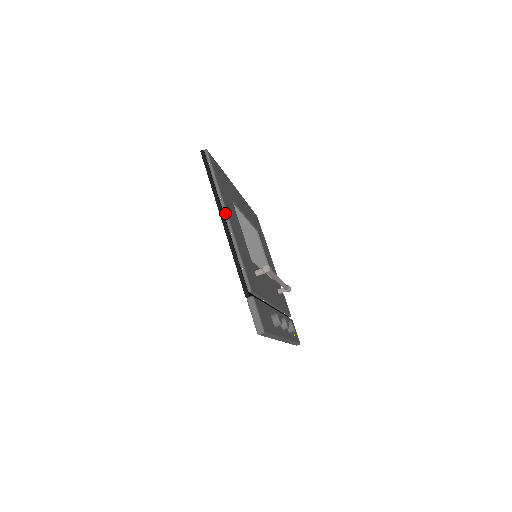
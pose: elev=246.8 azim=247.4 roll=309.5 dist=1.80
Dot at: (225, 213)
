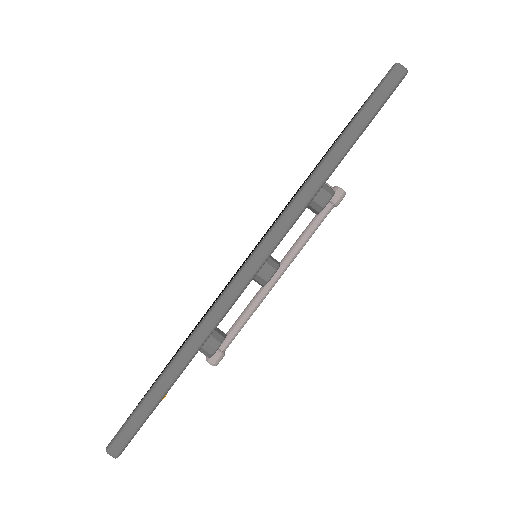
Dot at: occluded
